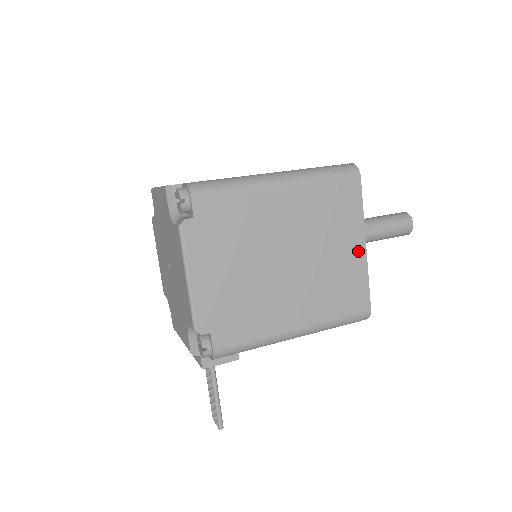
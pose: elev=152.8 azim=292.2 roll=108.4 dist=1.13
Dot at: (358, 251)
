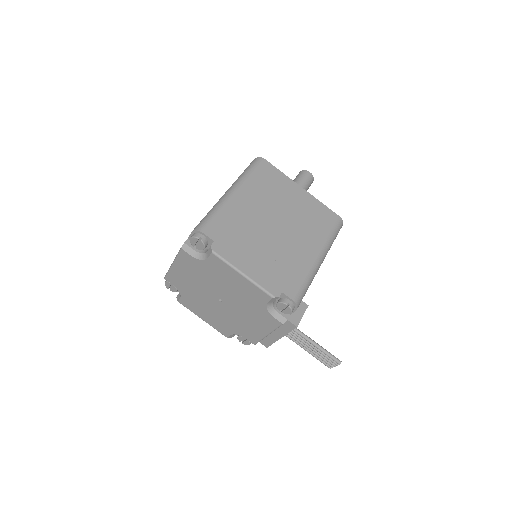
Dot at: (302, 194)
